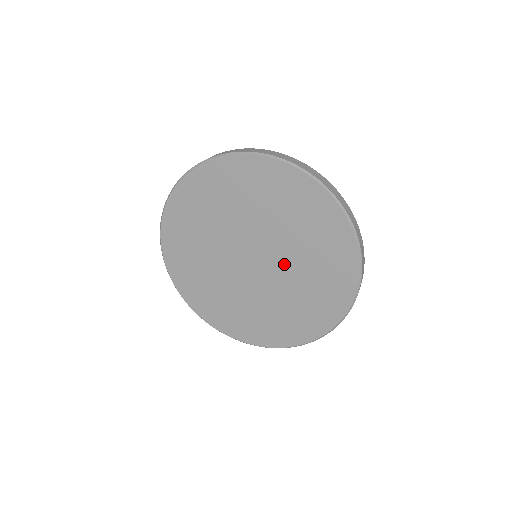
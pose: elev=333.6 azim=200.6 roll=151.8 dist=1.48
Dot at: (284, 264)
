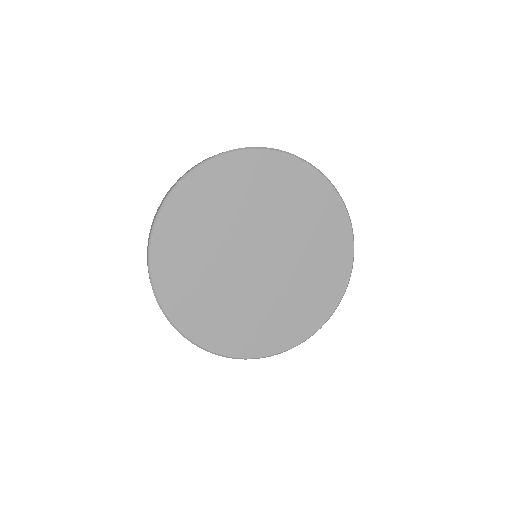
Dot at: (275, 283)
